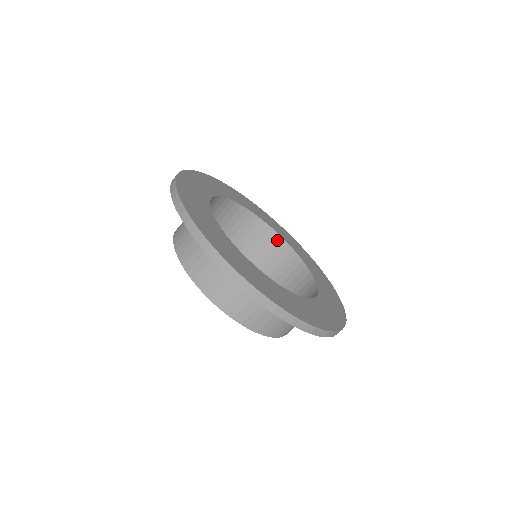
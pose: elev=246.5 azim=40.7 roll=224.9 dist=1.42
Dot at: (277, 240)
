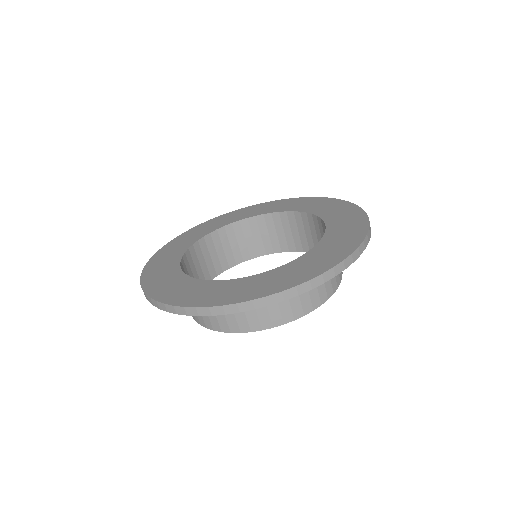
Dot at: (316, 221)
